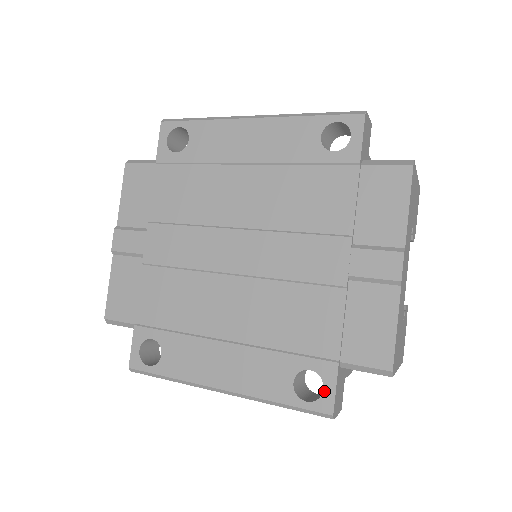
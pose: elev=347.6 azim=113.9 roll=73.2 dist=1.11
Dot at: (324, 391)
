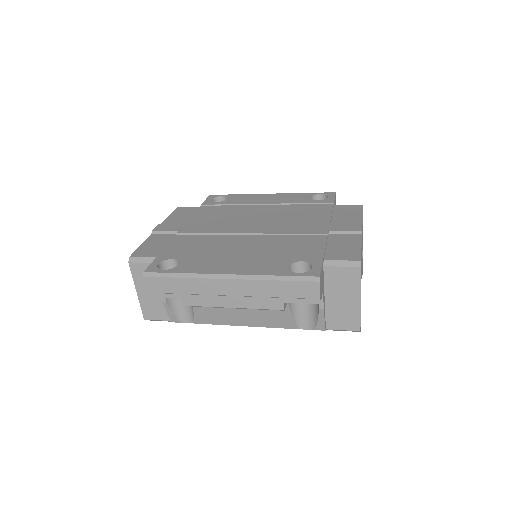
Dot at: (313, 268)
